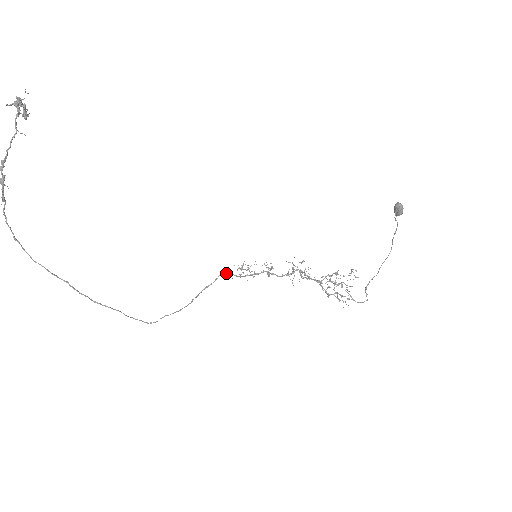
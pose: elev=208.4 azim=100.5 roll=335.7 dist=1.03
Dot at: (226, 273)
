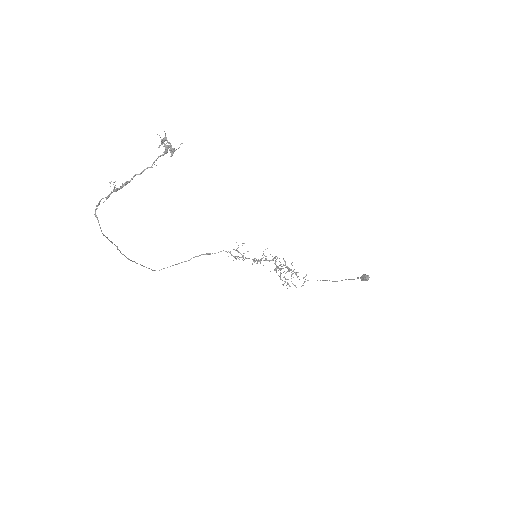
Dot at: (226, 251)
